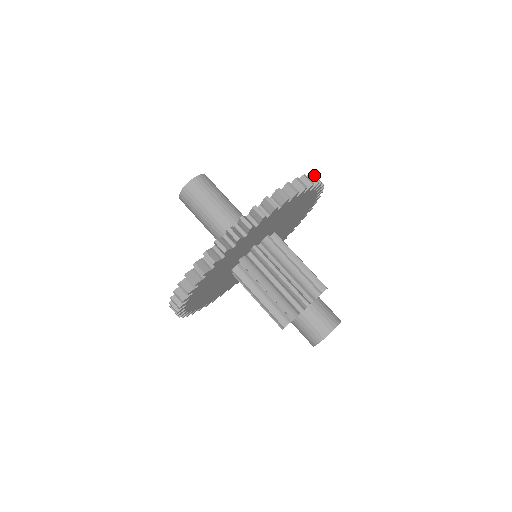
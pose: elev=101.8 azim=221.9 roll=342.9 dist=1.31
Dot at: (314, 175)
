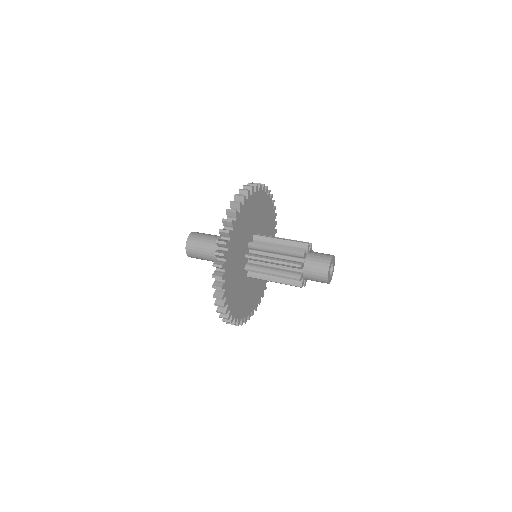
Dot at: occluded
